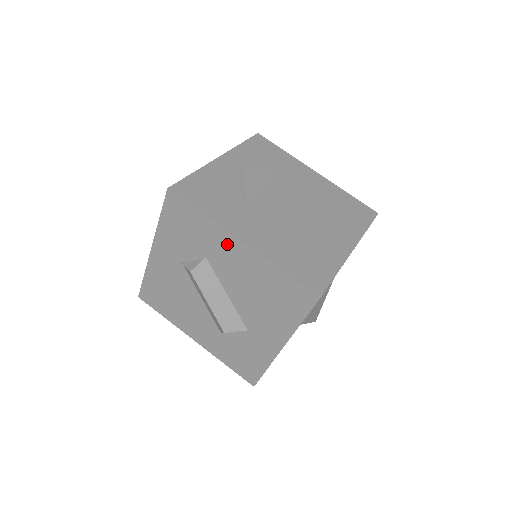
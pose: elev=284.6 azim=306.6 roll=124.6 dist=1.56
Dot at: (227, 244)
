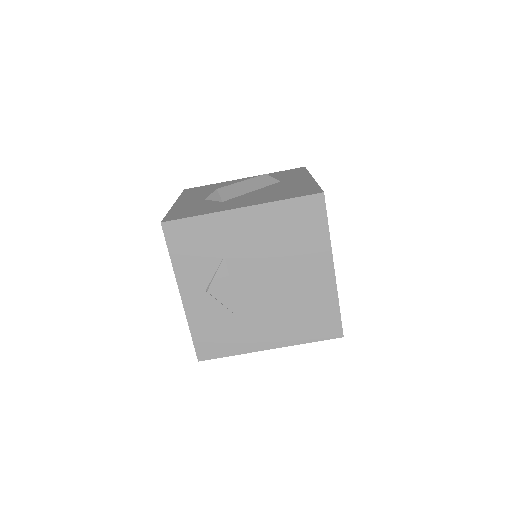
Dot at: occluded
